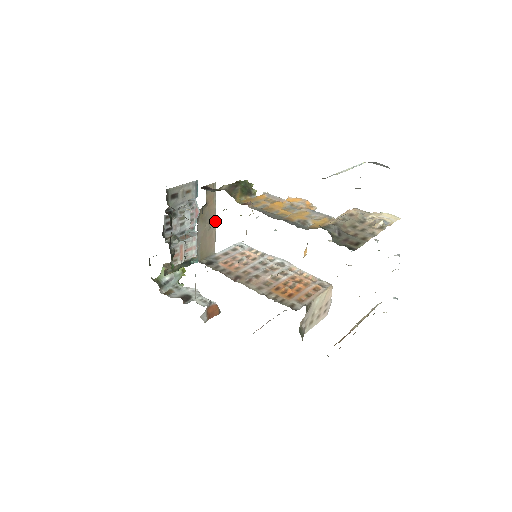
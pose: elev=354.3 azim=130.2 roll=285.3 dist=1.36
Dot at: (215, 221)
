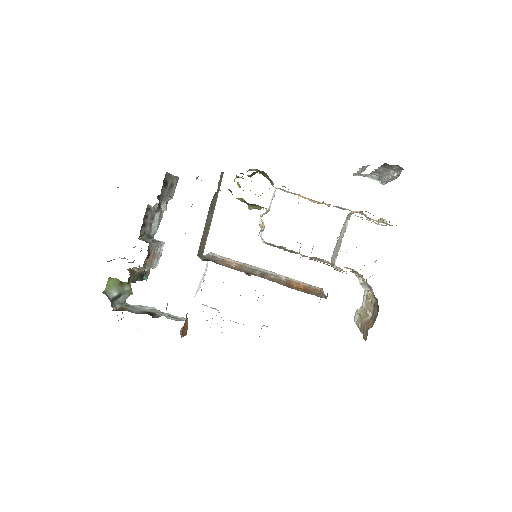
Dot at: (212, 216)
